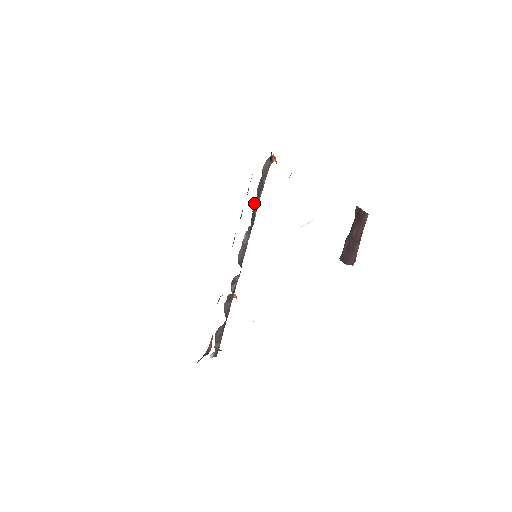
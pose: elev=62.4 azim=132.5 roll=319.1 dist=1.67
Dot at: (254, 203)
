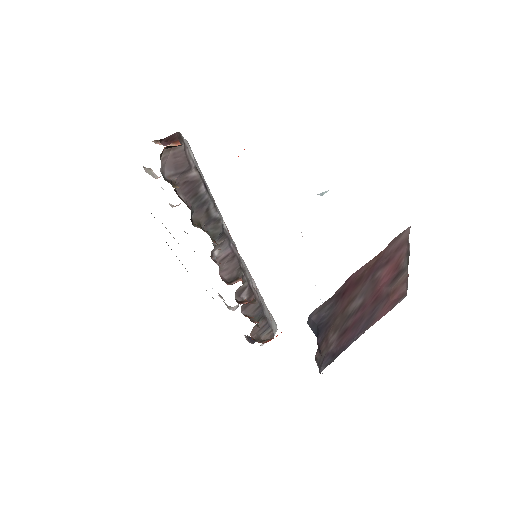
Dot at: (196, 215)
